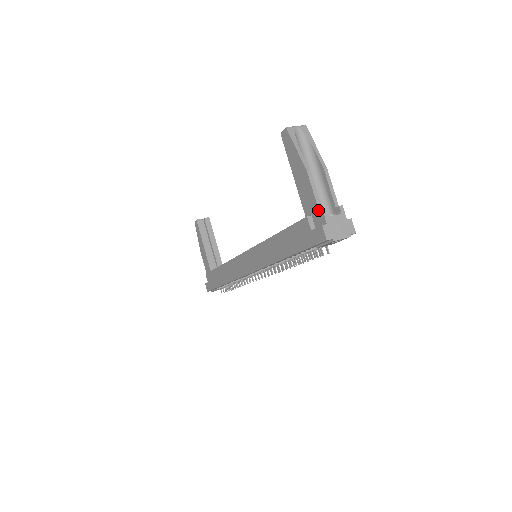
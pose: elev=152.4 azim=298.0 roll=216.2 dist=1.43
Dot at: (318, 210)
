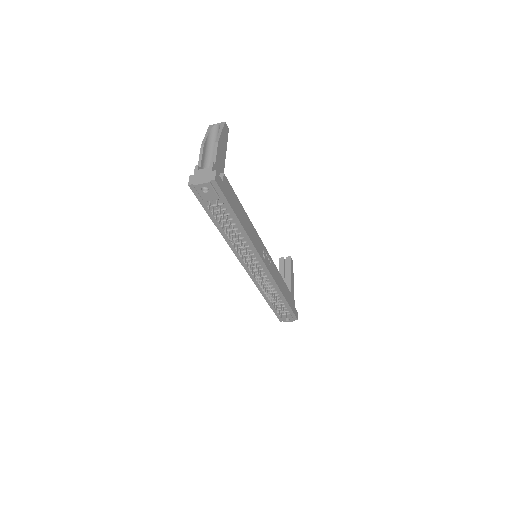
Dot at: occluded
